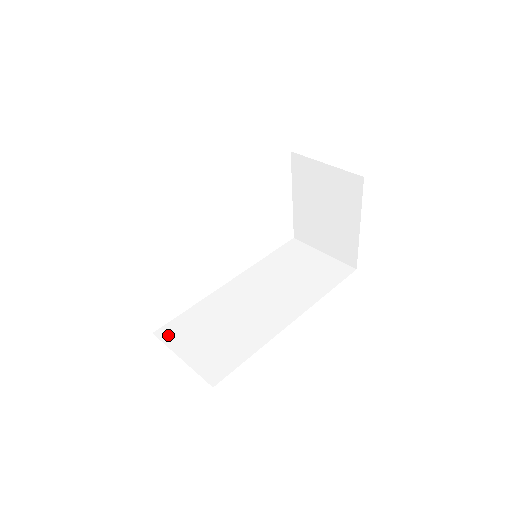
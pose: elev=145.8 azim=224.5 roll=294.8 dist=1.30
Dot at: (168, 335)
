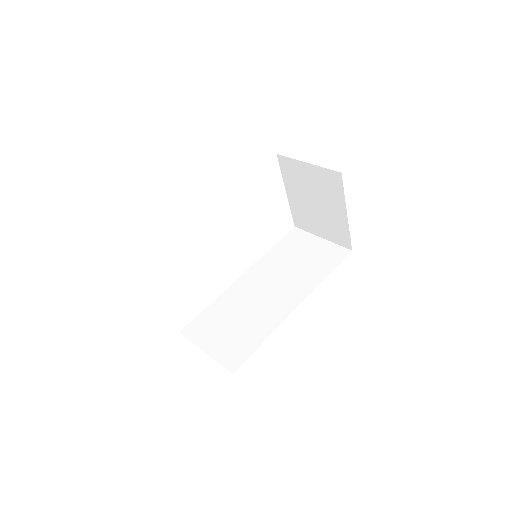
Dot at: (192, 333)
